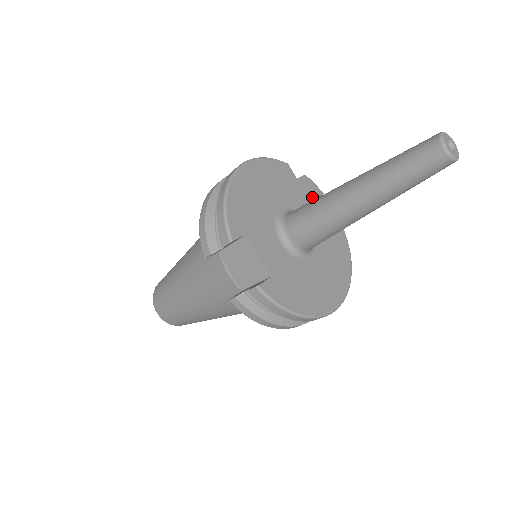
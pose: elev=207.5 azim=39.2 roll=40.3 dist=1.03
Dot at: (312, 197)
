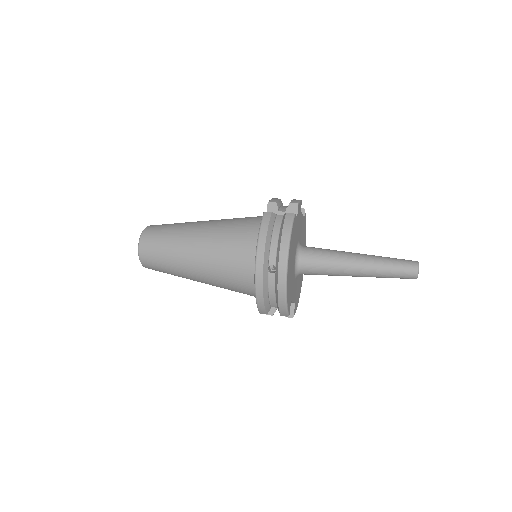
Dot at: (300, 217)
